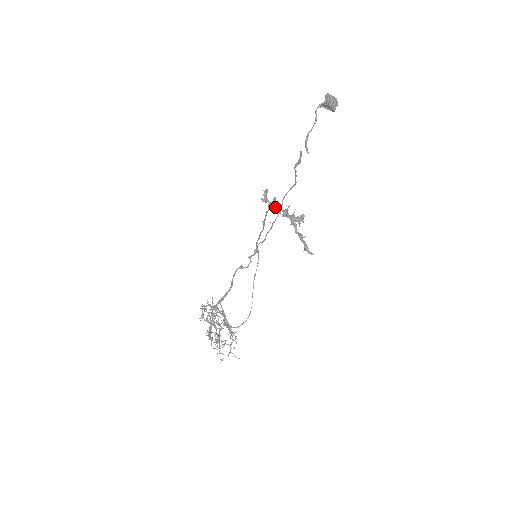
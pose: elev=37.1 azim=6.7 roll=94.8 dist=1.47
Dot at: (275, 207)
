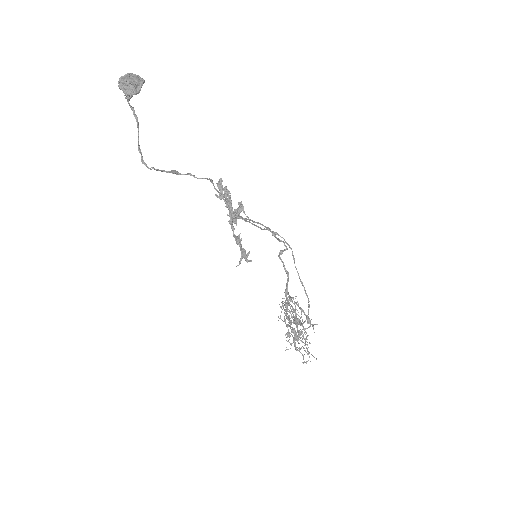
Dot at: occluded
